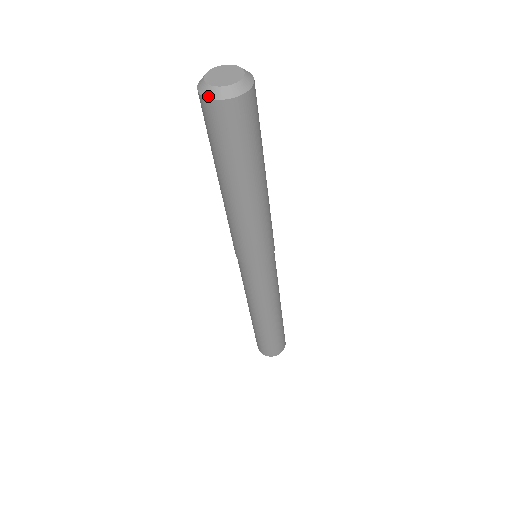
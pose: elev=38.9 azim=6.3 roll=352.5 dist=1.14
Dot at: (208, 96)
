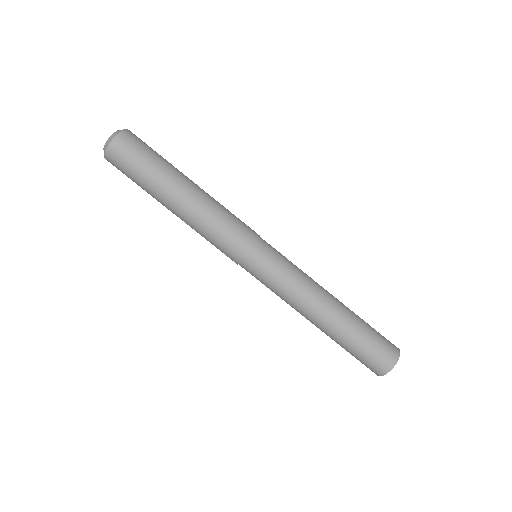
Dot at: (109, 142)
